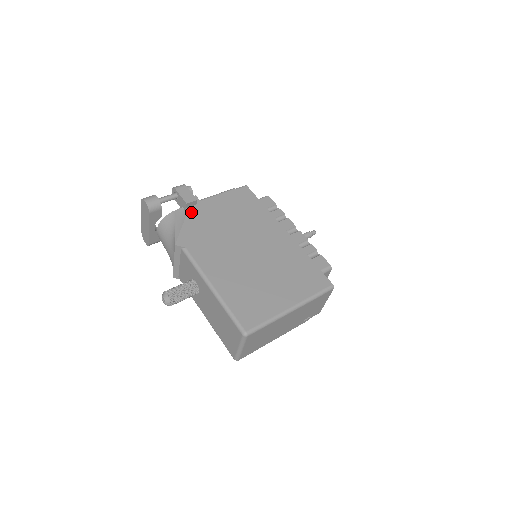
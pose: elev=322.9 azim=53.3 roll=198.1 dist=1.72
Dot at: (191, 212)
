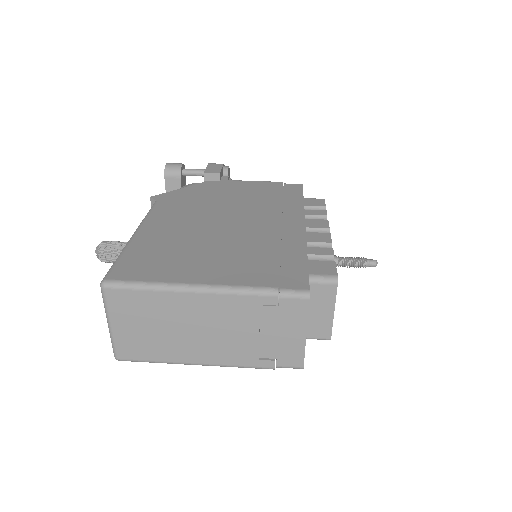
Dot at: (205, 183)
